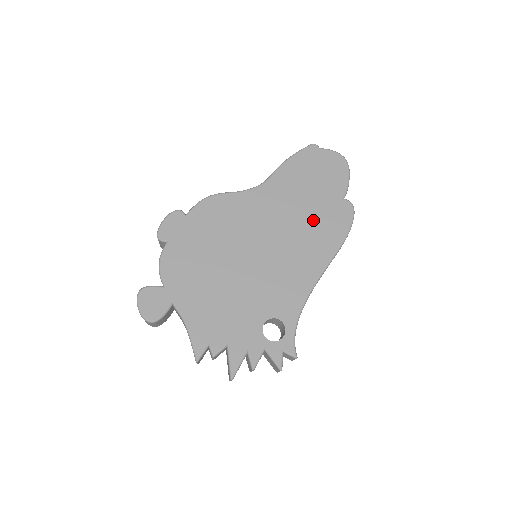
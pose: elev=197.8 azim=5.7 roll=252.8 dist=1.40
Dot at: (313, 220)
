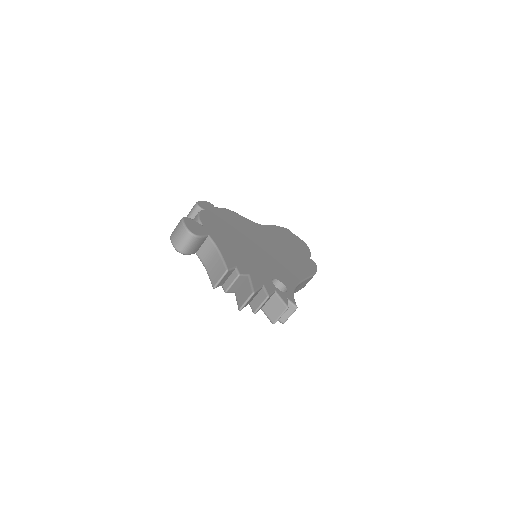
Dot at: (294, 255)
